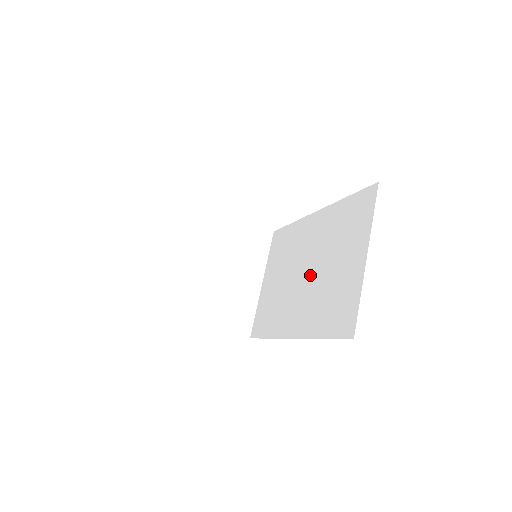
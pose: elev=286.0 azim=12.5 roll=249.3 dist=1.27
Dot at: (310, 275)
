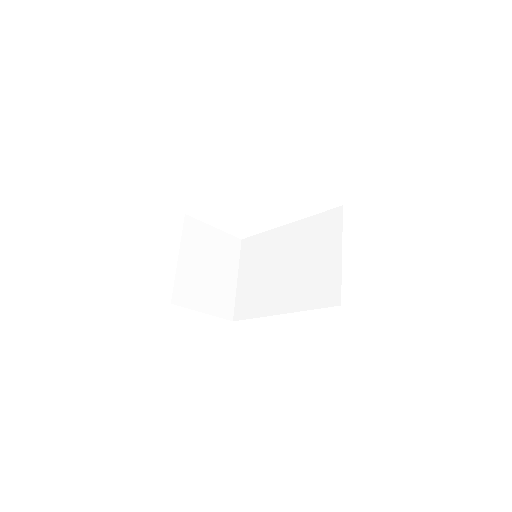
Dot at: (291, 269)
